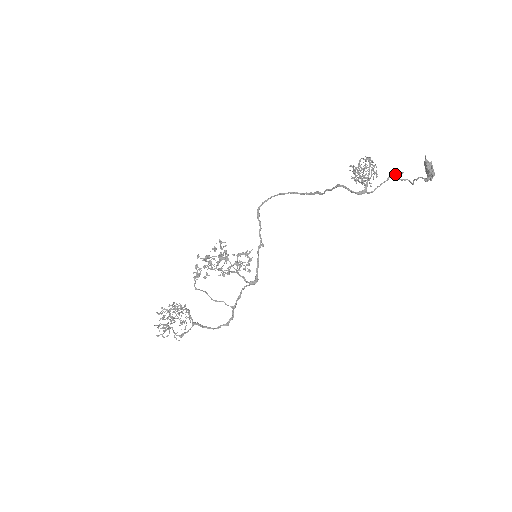
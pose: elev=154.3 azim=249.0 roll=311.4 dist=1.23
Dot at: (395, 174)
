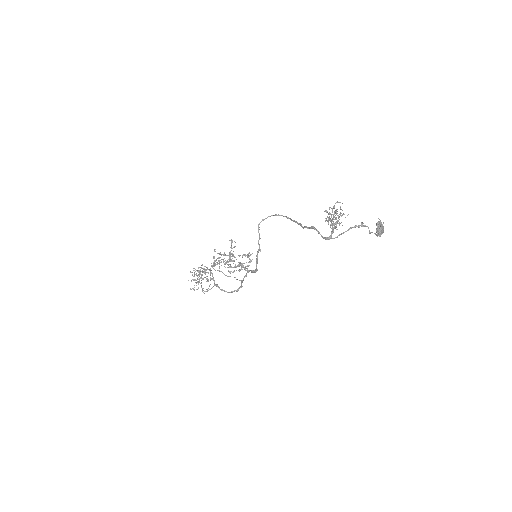
Dot at: (356, 226)
